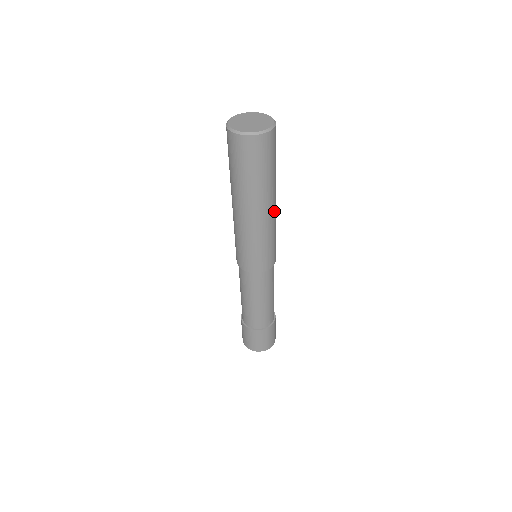
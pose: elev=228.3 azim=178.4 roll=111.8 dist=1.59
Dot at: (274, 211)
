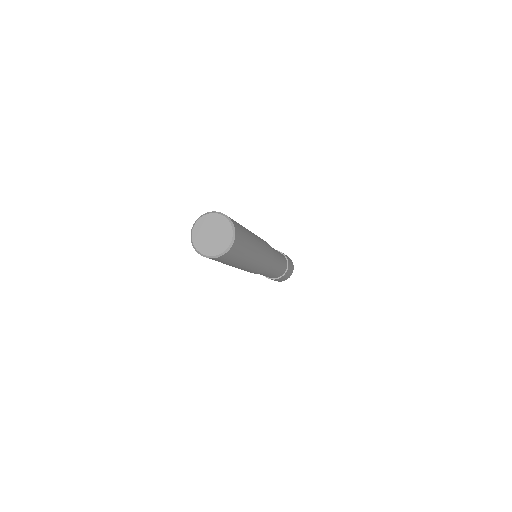
Dot at: (254, 262)
